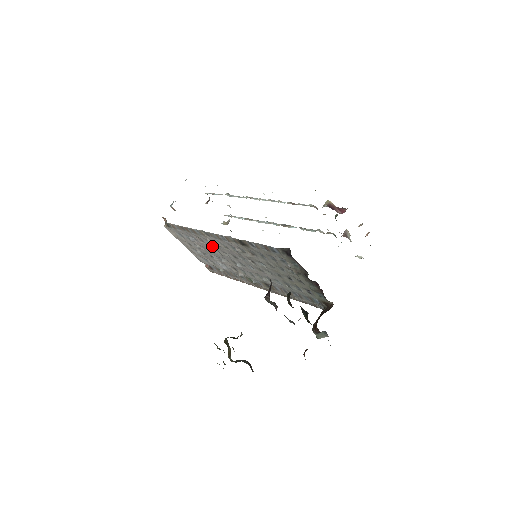
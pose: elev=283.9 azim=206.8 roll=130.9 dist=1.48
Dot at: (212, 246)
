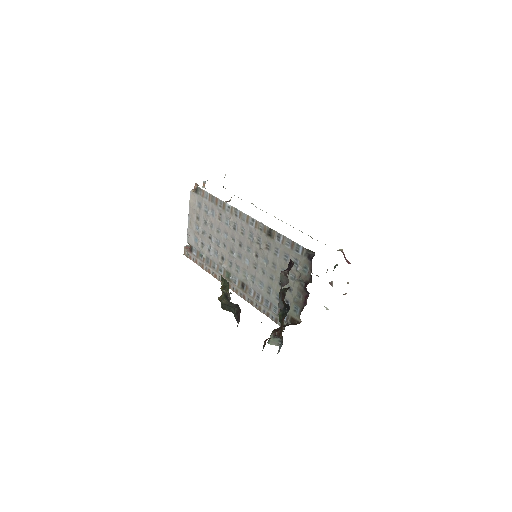
Dot at: (226, 227)
